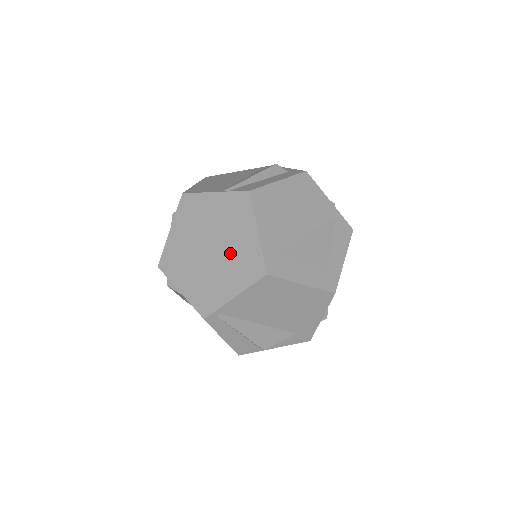
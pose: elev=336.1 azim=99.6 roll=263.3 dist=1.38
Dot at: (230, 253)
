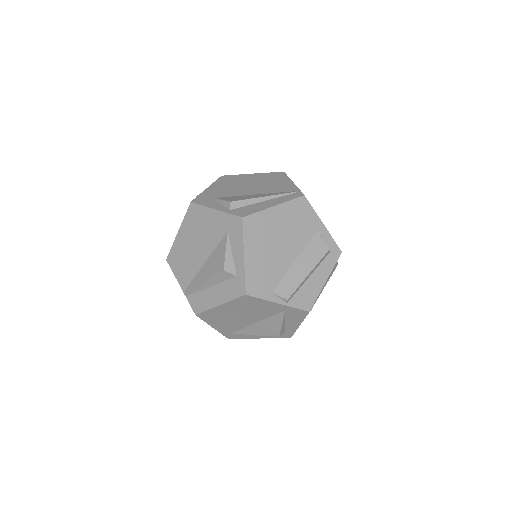
Dot at: occluded
